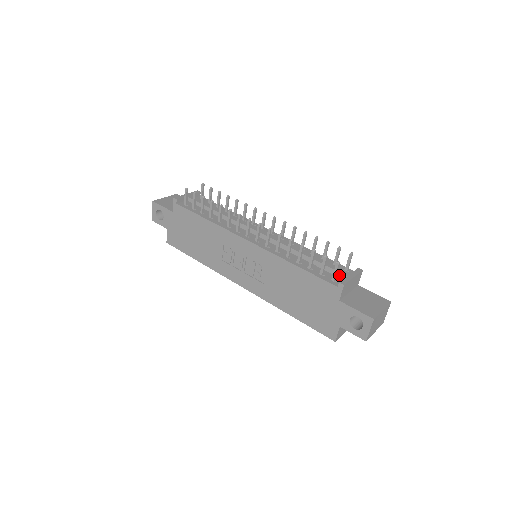
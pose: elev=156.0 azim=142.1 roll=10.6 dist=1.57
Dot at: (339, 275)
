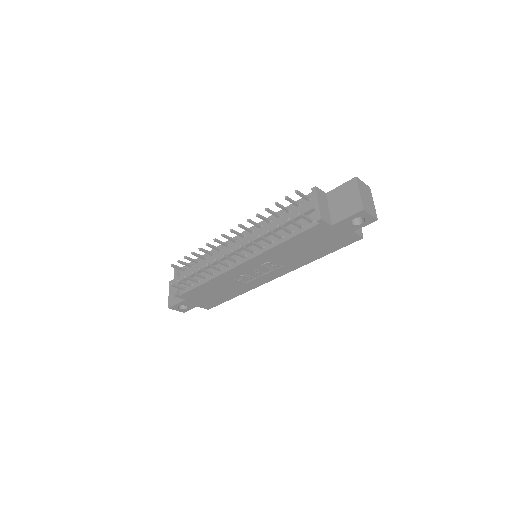
Dot at: (310, 212)
